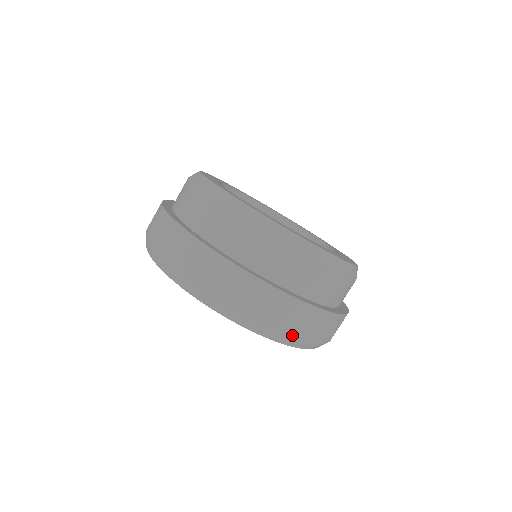
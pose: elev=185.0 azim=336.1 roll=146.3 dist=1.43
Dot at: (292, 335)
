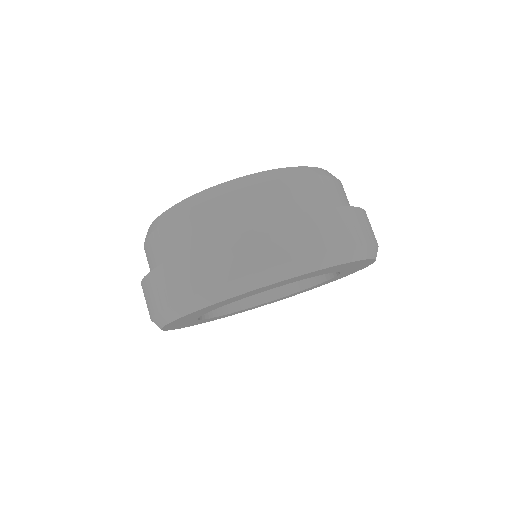
Dot at: (354, 244)
